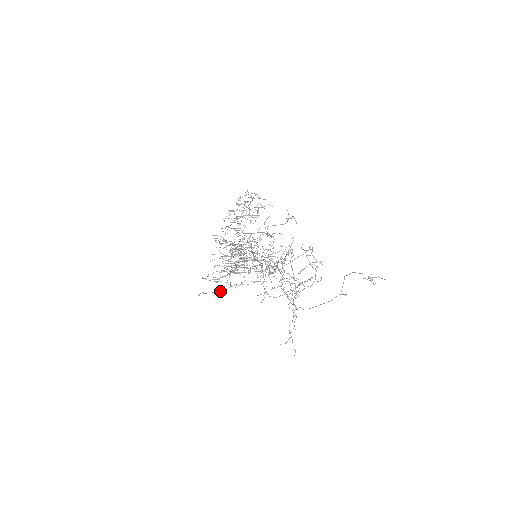
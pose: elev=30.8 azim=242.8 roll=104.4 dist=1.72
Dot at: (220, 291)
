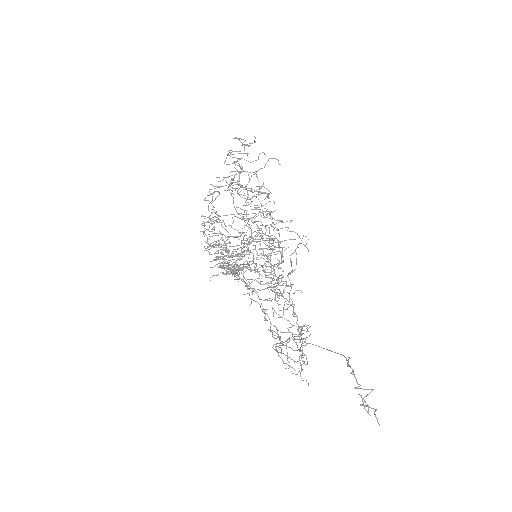
Dot at: occluded
